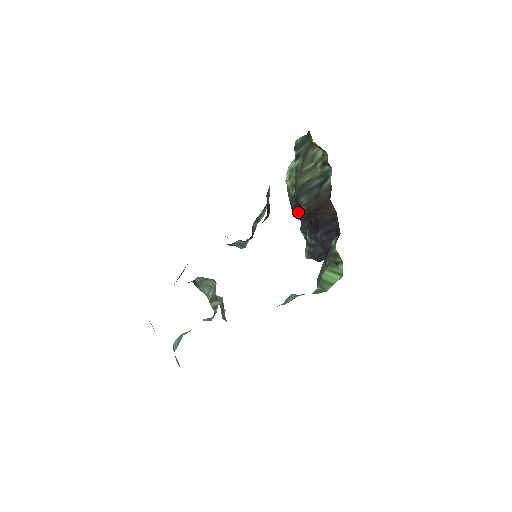
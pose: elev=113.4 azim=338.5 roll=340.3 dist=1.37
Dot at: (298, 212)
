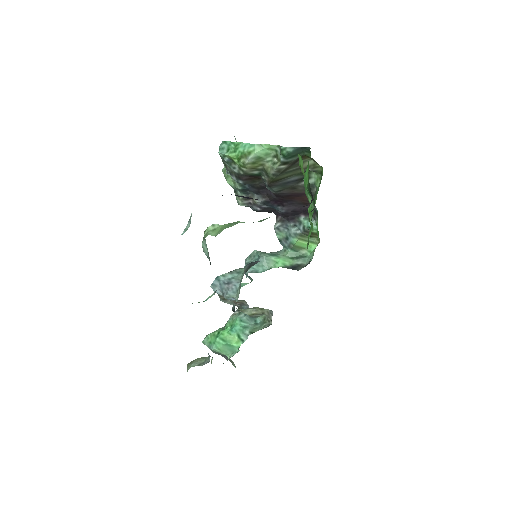
Dot at: occluded
